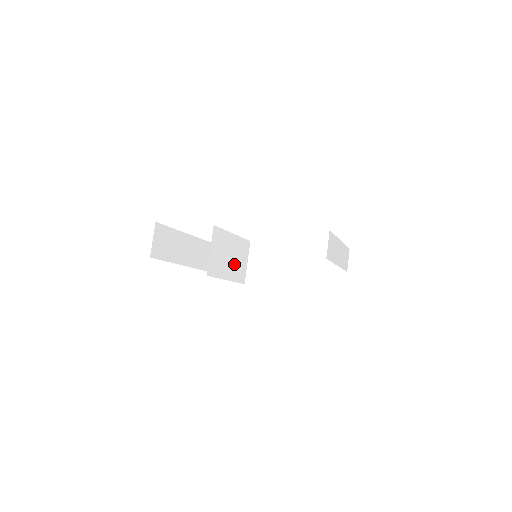
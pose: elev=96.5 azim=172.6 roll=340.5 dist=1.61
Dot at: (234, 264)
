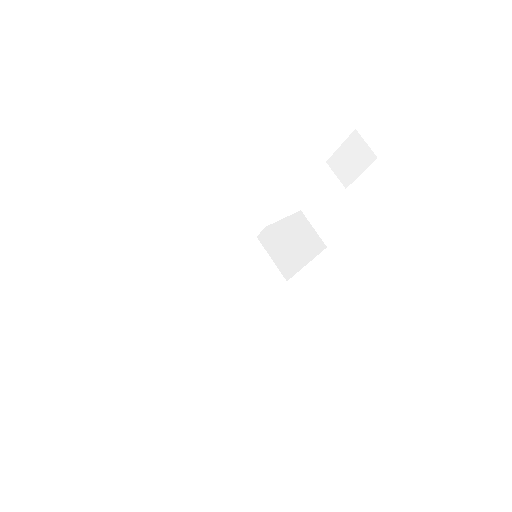
Dot at: (250, 279)
